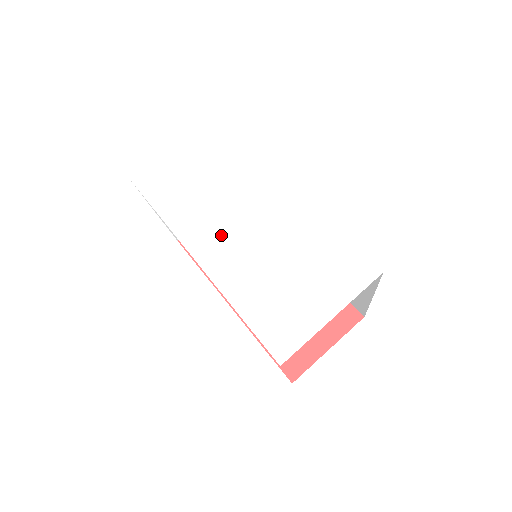
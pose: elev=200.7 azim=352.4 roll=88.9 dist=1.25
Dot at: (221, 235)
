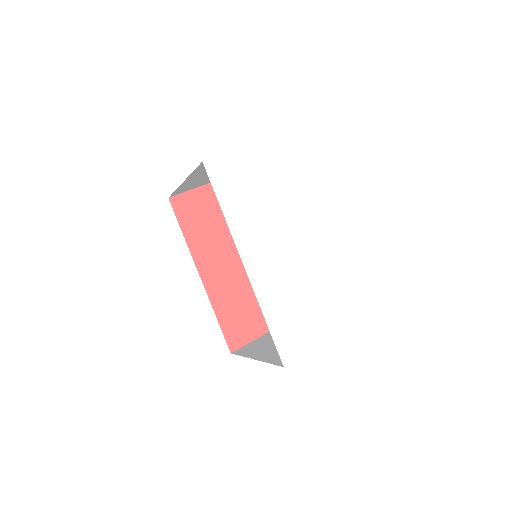
Dot at: (267, 250)
